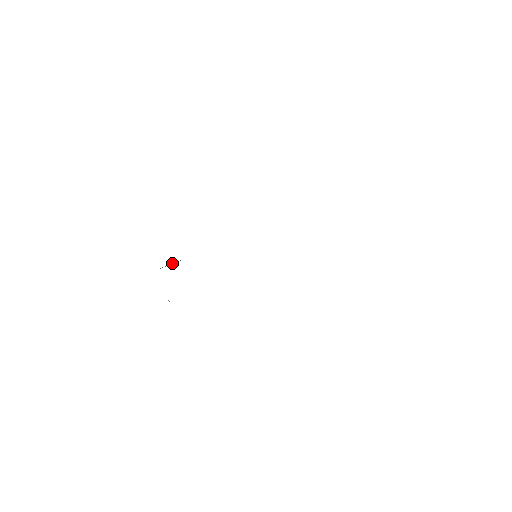
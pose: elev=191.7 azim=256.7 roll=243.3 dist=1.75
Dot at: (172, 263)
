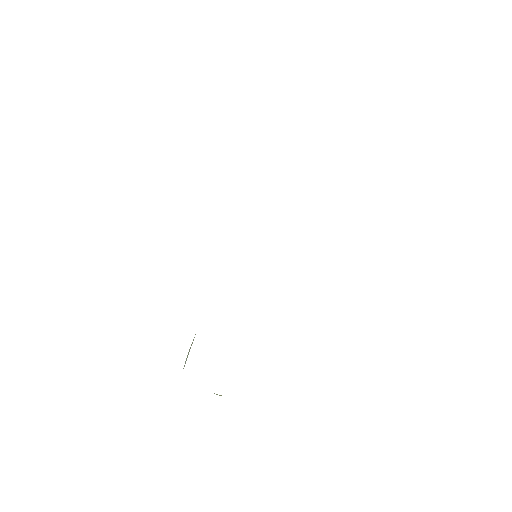
Dot at: occluded
